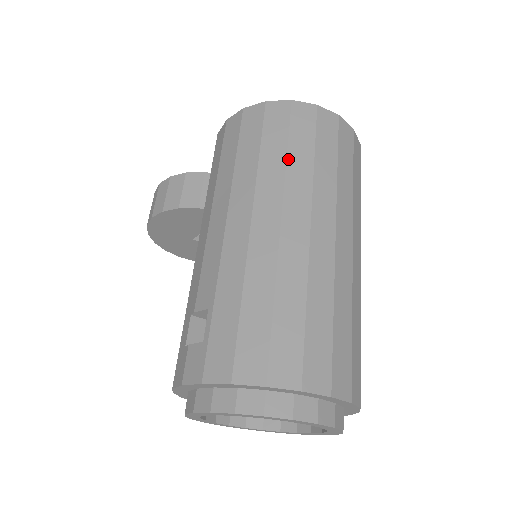
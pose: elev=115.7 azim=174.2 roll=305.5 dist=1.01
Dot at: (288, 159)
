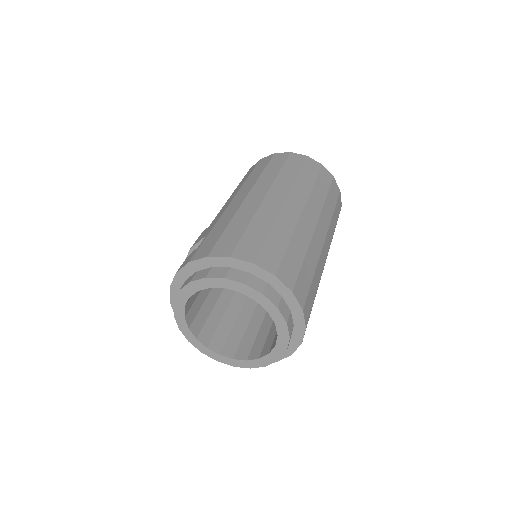
Dot at: (280, 173)
